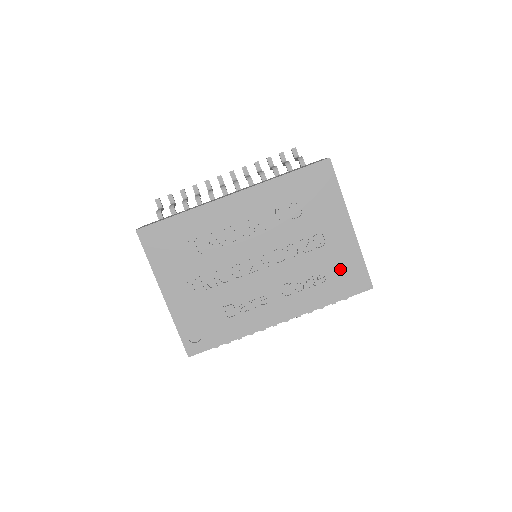
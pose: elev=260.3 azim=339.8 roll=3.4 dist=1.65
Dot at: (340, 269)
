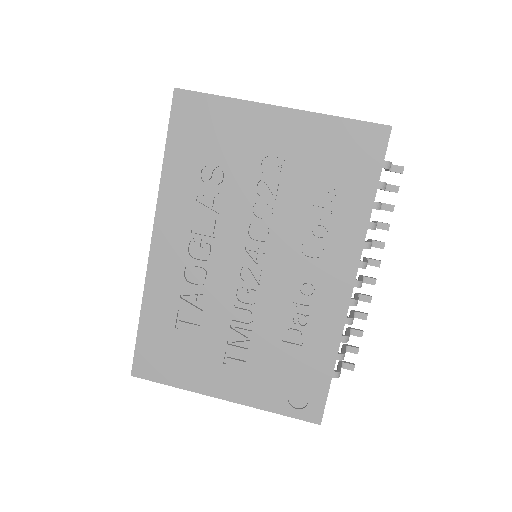
Dot at: (332, 160)
